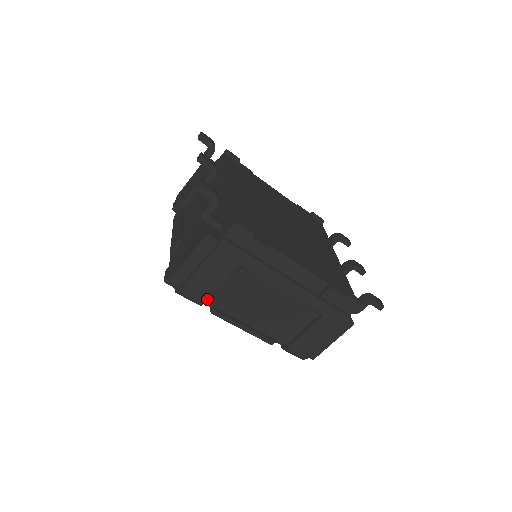
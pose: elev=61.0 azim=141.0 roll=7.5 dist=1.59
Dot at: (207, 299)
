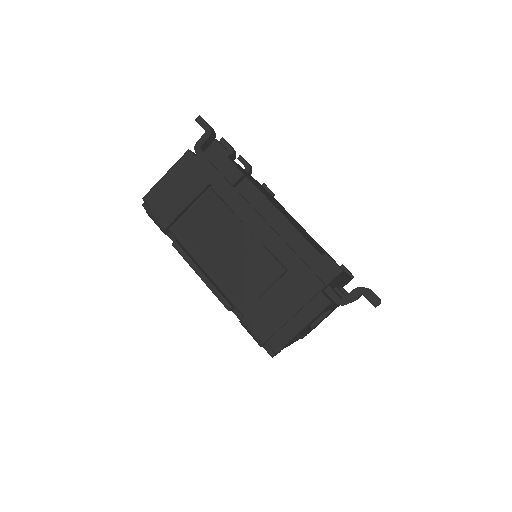
Dot at: (171, 222)
